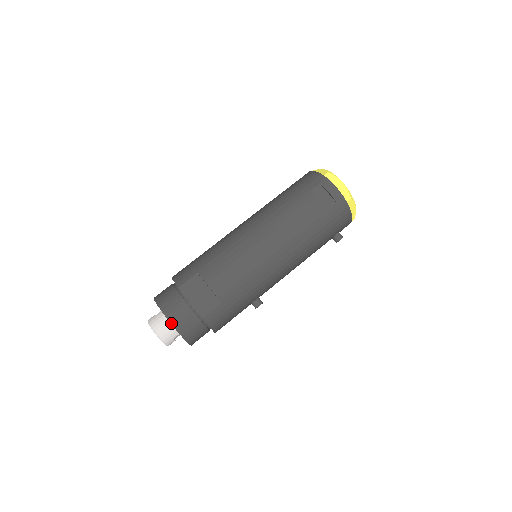
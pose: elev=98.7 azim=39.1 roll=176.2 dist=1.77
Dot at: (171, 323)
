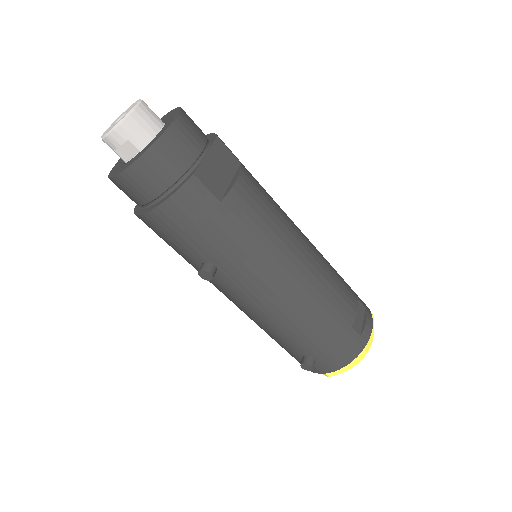
Dot at: (172, 124)
